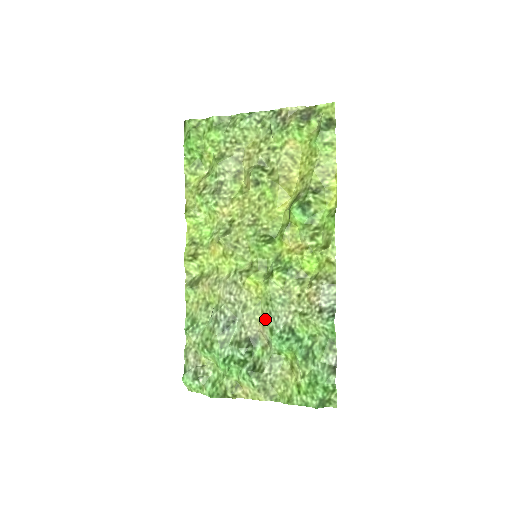
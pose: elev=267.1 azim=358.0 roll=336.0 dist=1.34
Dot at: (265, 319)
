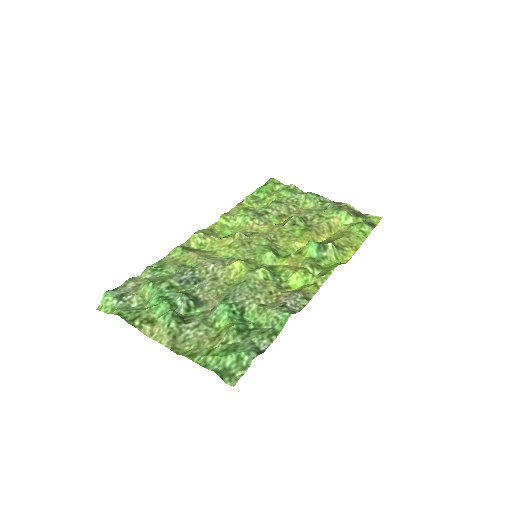
Dot at: (226, 294)
